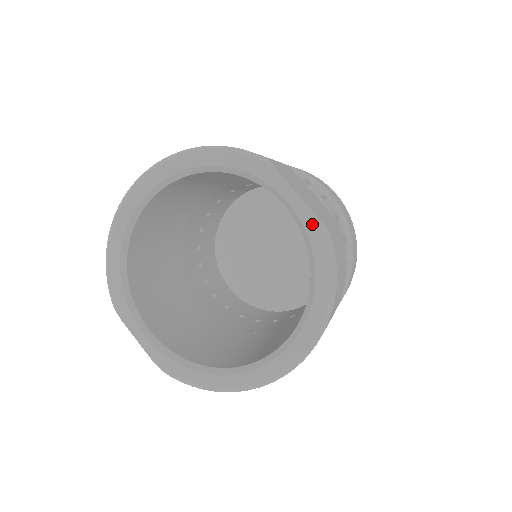
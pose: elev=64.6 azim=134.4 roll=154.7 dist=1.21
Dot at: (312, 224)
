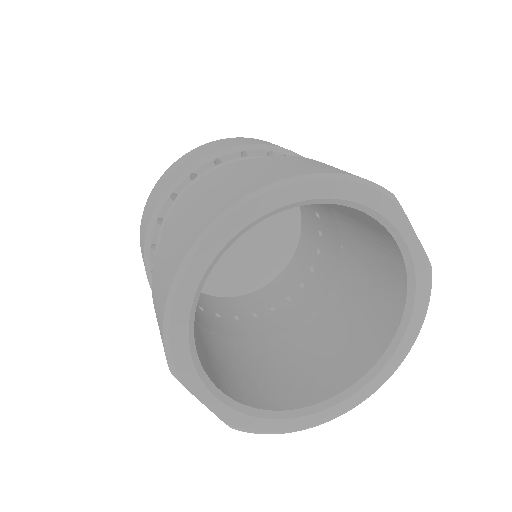
Dot at: (422, 263)
